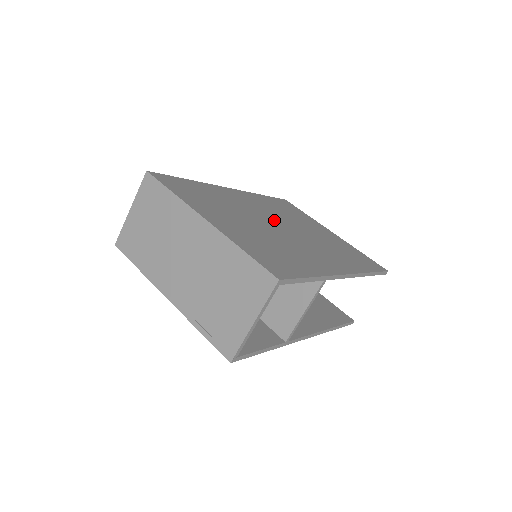
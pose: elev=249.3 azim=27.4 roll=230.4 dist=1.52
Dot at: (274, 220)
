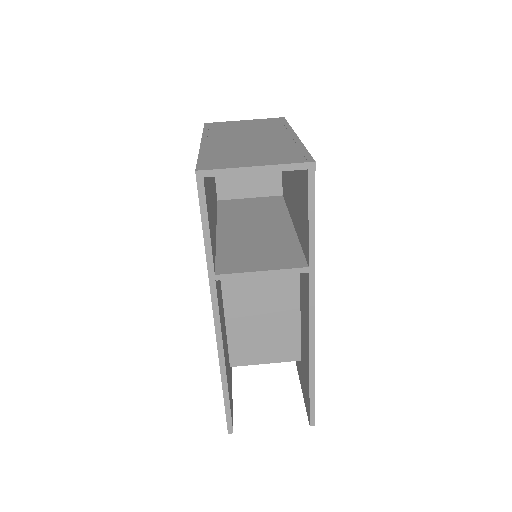
Dot at: occluded
